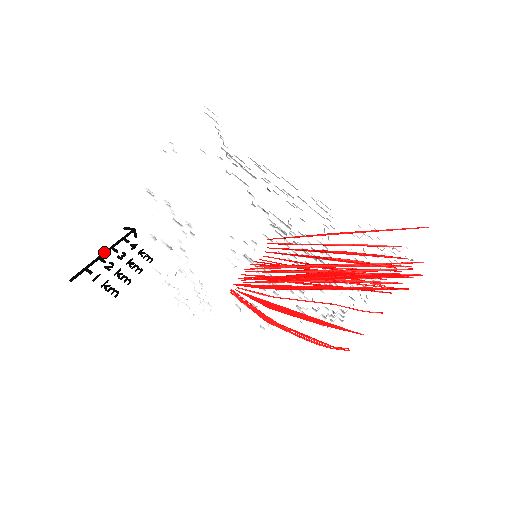
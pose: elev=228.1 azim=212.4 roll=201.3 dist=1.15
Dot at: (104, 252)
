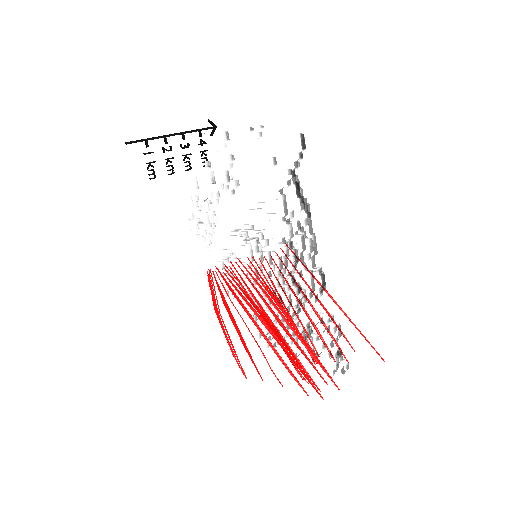
Dot at: (173, 134)
